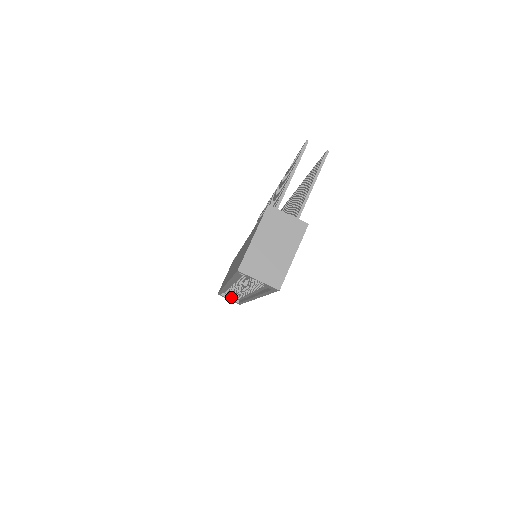
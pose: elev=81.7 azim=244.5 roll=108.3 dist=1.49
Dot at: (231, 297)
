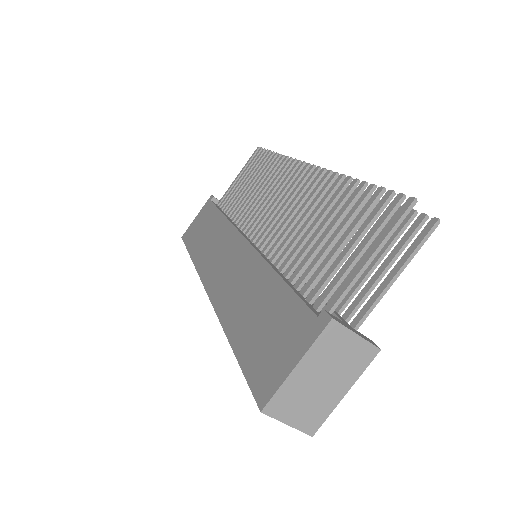
Dot at: occluded
